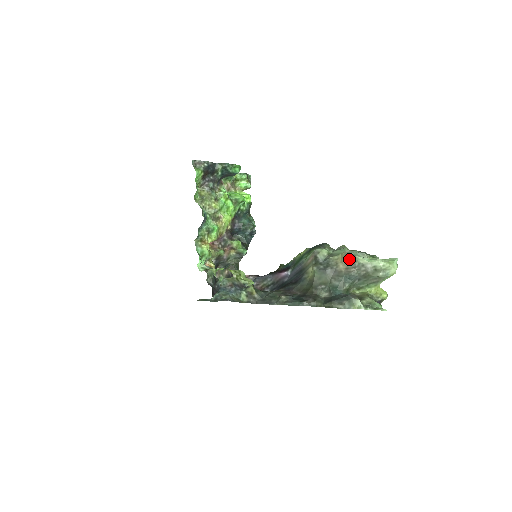
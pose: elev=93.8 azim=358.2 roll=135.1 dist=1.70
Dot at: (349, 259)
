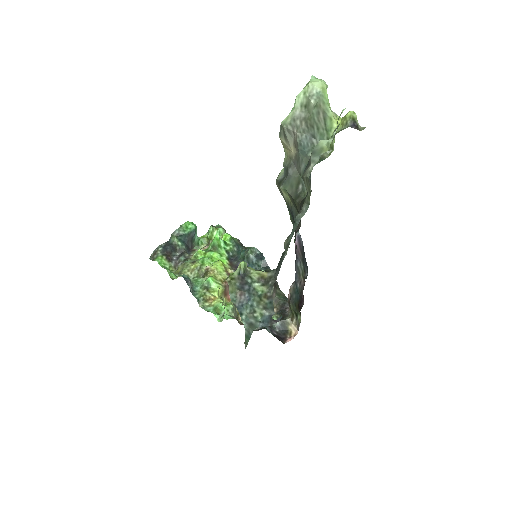
Dot at: (284, 136)
